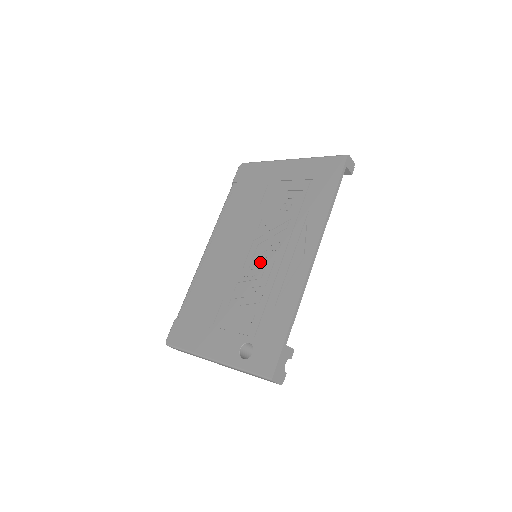
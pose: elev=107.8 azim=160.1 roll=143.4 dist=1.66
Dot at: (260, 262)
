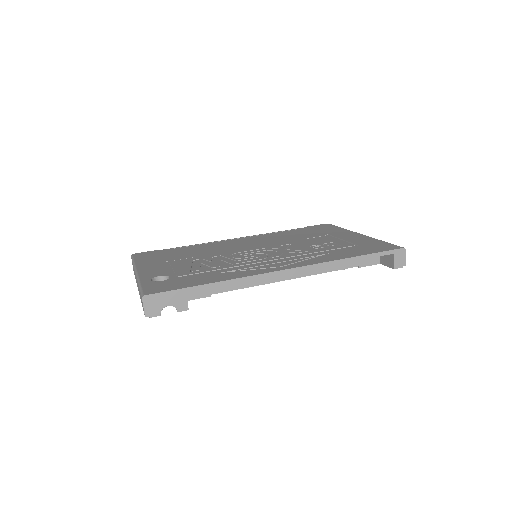
Dot at: (252, 255)
